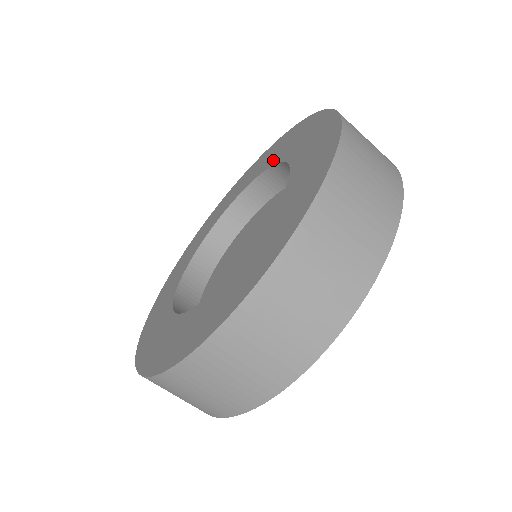
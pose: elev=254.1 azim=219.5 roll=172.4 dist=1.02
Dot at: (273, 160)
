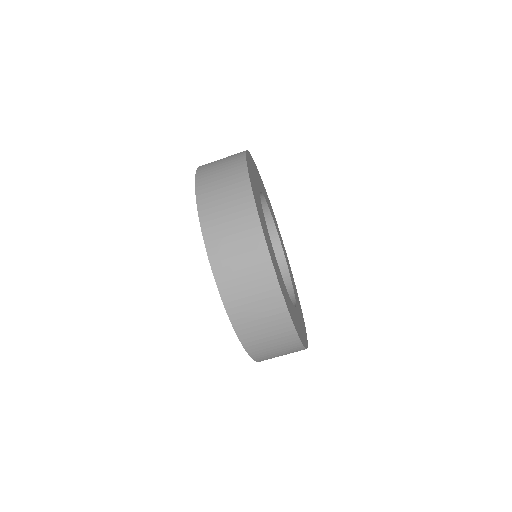
Dot at: occluded
